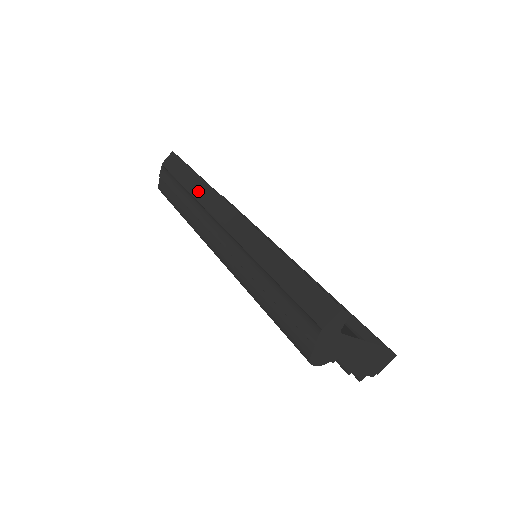
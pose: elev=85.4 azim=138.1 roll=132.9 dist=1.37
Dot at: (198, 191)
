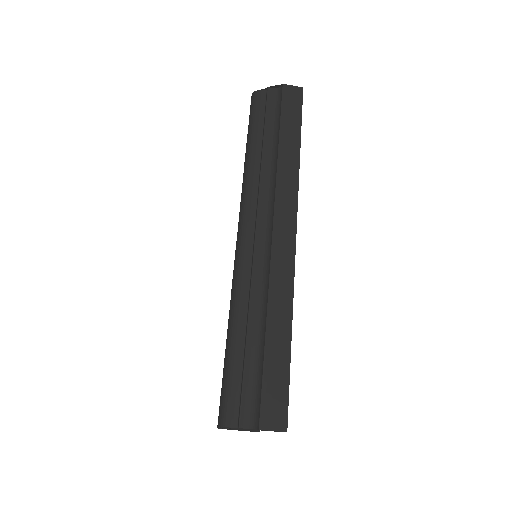
Dot at: (286, 166)
